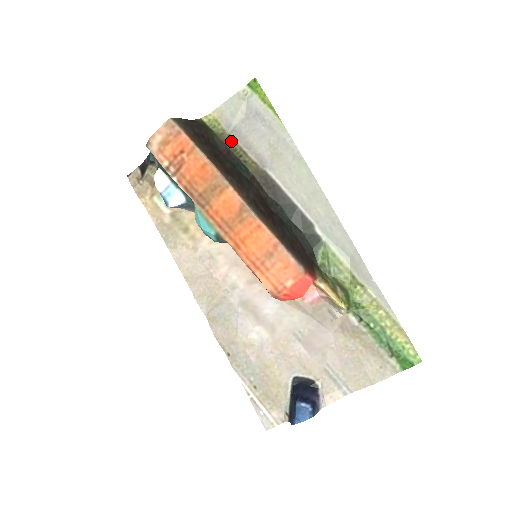
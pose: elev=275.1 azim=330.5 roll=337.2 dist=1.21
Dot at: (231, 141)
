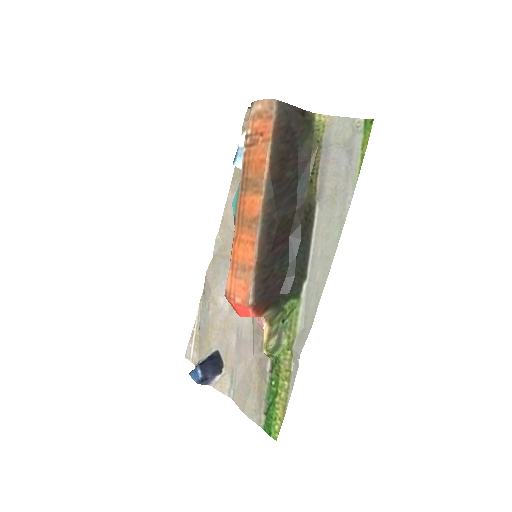
Dot at: (318, 154)
